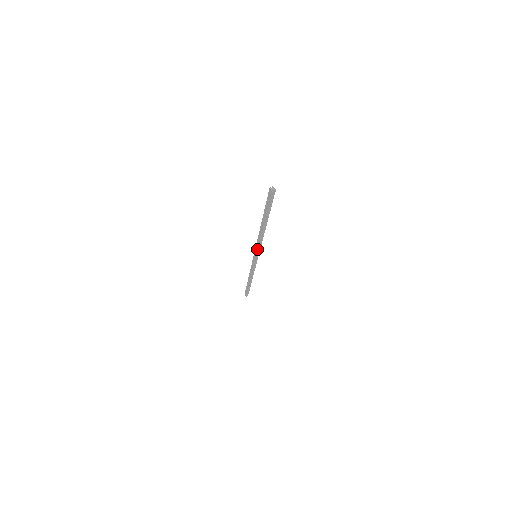
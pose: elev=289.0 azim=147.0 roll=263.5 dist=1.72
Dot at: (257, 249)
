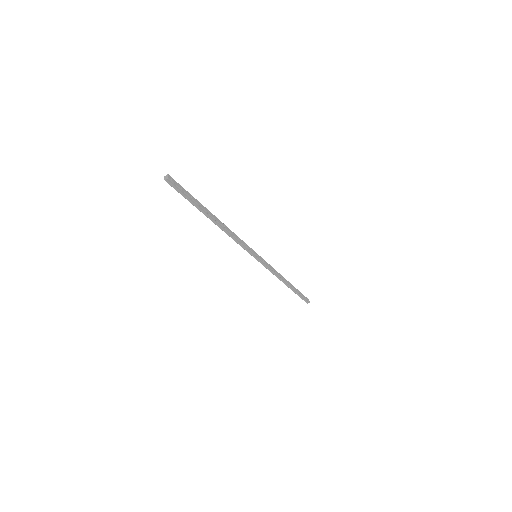
Dot at: (243, 248)
